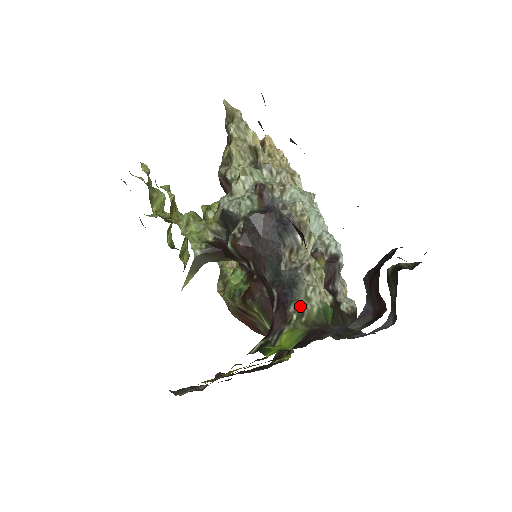
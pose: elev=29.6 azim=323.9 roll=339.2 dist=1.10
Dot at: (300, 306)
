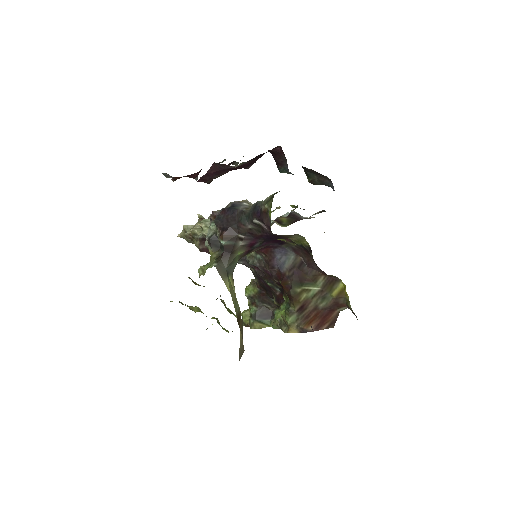
Dot at: (264, 202)
